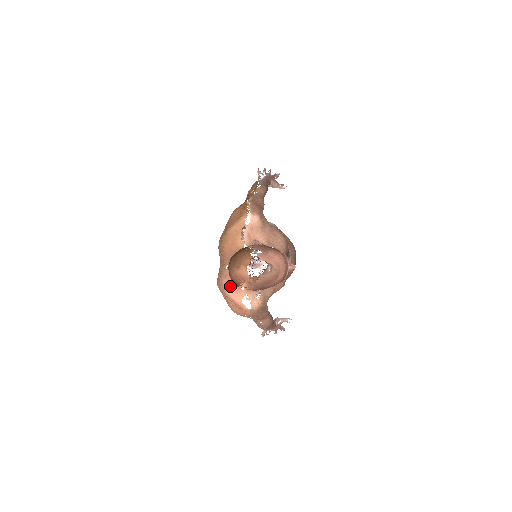
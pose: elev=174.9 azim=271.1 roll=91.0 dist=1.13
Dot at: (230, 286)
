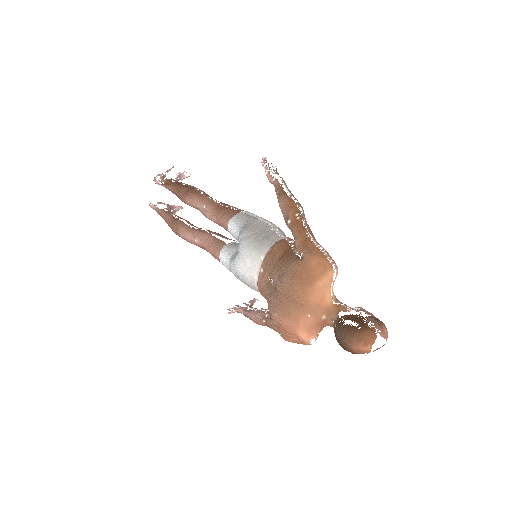
Dot at: (307, 331)
